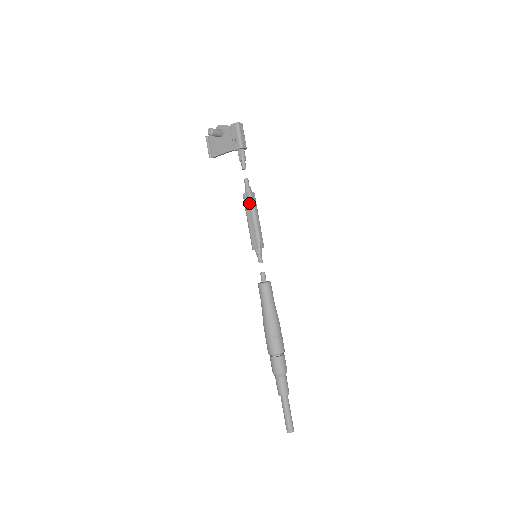
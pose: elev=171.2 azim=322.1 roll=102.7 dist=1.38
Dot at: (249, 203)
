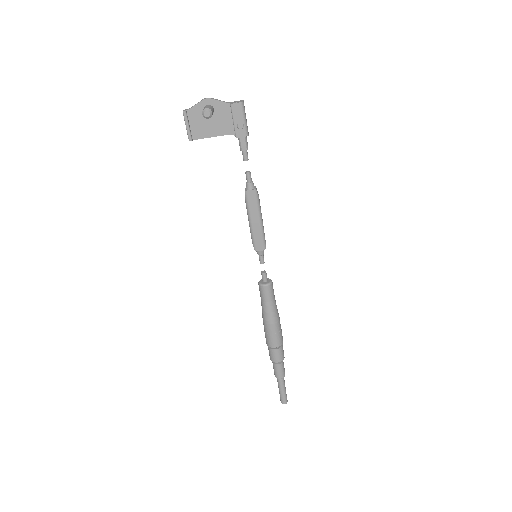
Dot at: (255, 202)
